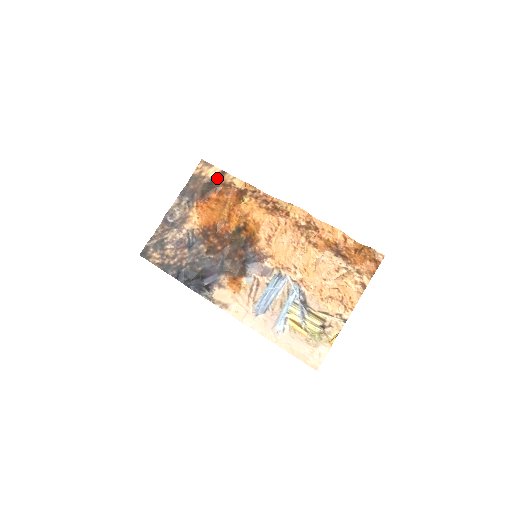
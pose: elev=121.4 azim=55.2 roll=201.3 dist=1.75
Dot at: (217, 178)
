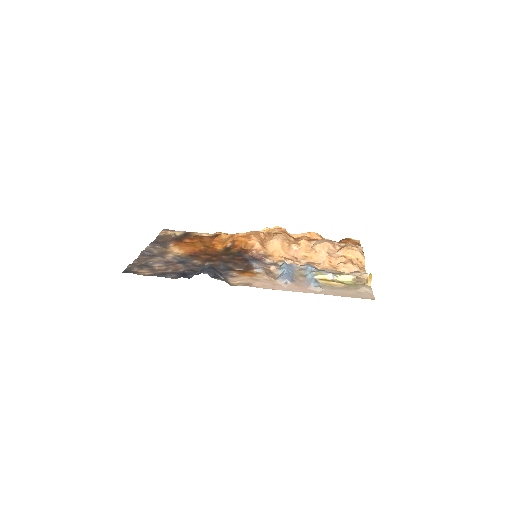
Dot at: (185, 234)
